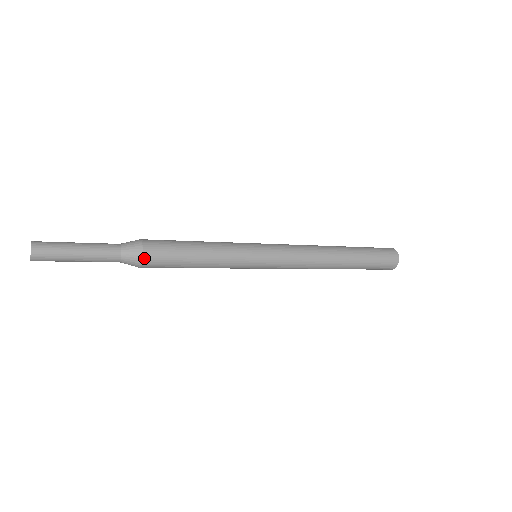
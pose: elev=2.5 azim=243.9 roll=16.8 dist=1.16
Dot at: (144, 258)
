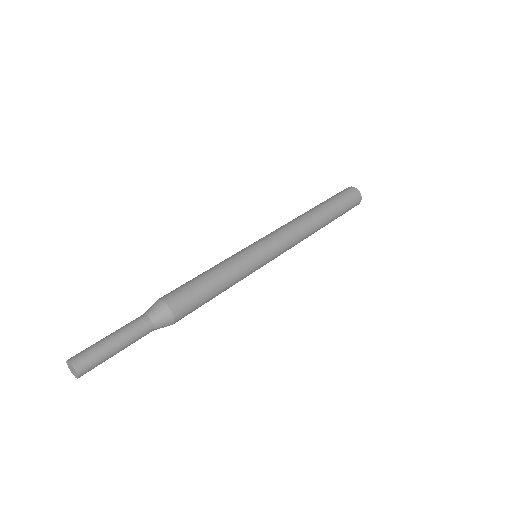
Dot at: occluded
